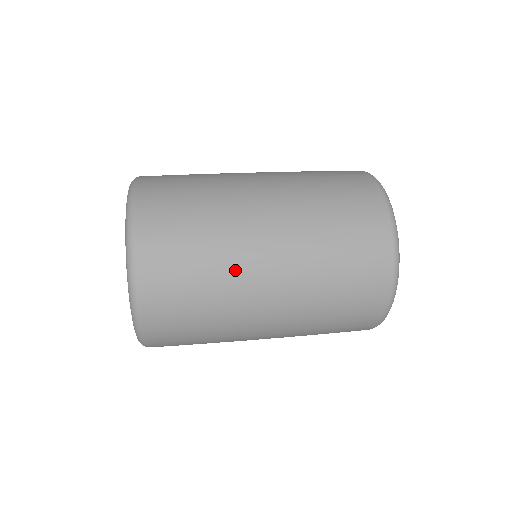
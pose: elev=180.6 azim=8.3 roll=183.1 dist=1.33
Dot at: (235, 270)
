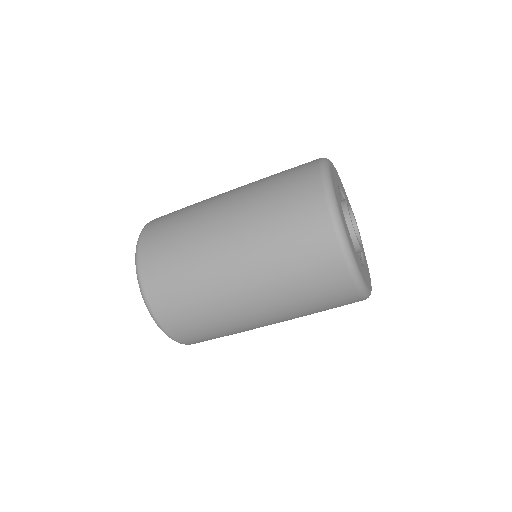
Dot at: (228, 317)
